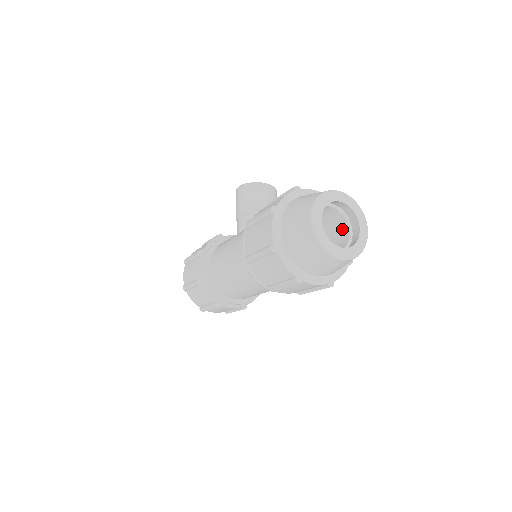
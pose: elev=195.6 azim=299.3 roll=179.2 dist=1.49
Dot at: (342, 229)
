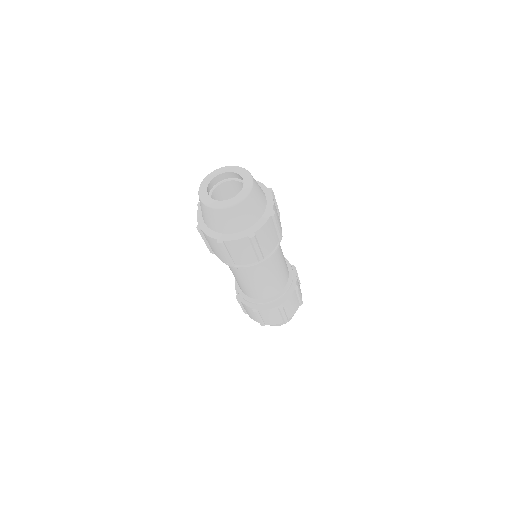
Dot at: occluded
